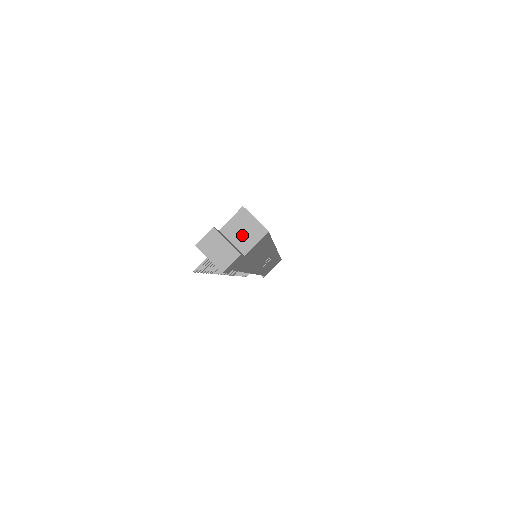
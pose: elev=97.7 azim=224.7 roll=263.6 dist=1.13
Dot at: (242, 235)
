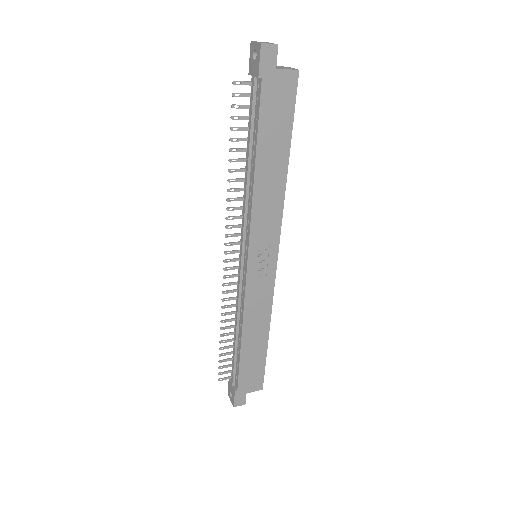
Dot at: (280, 68)
